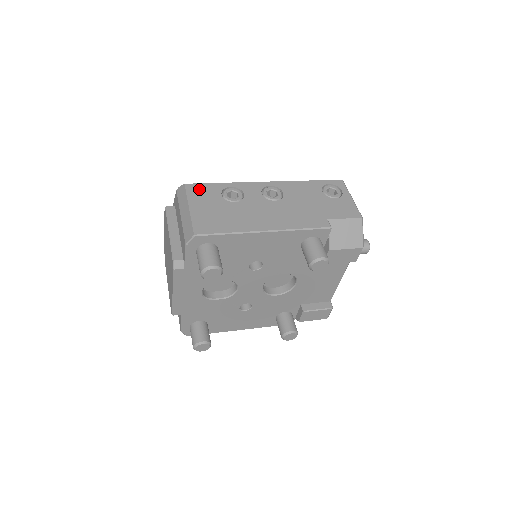
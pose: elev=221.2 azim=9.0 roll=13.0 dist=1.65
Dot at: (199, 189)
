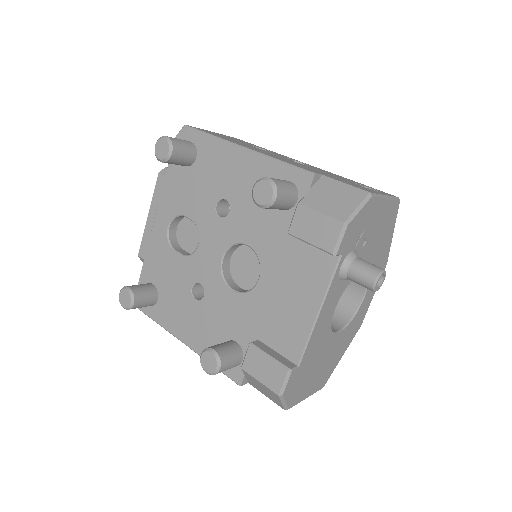
Dot at: (241, 140)
